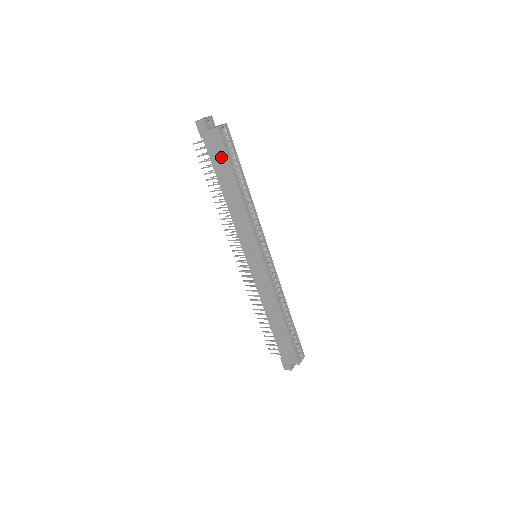
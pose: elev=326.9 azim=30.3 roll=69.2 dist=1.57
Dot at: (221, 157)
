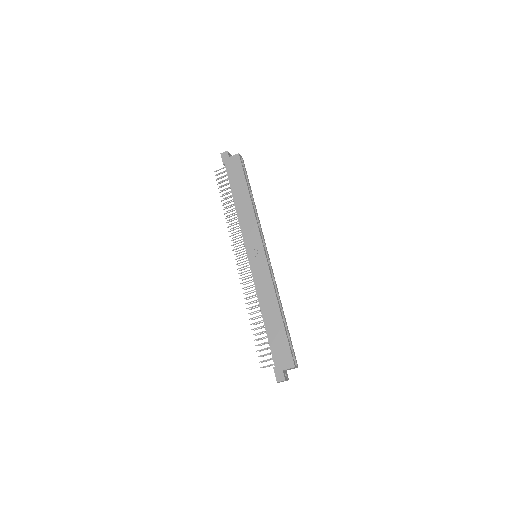
Dot at: (238, 173)
